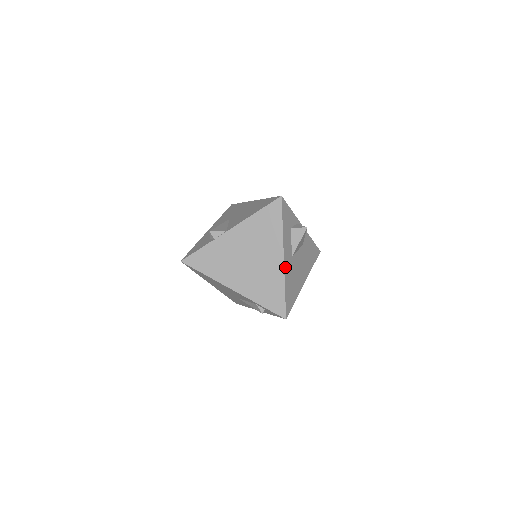
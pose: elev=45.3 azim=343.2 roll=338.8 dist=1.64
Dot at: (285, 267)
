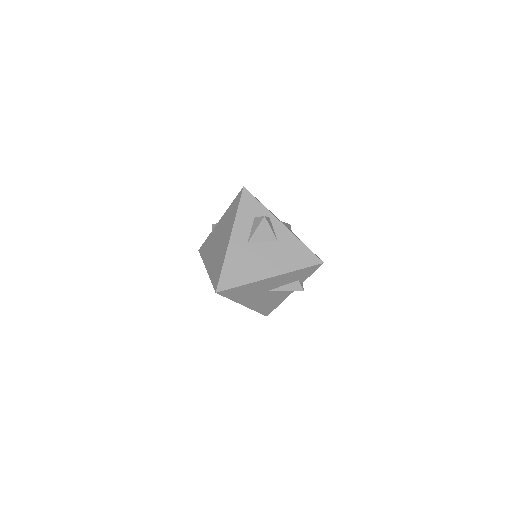
Dot at: (230, 247)
